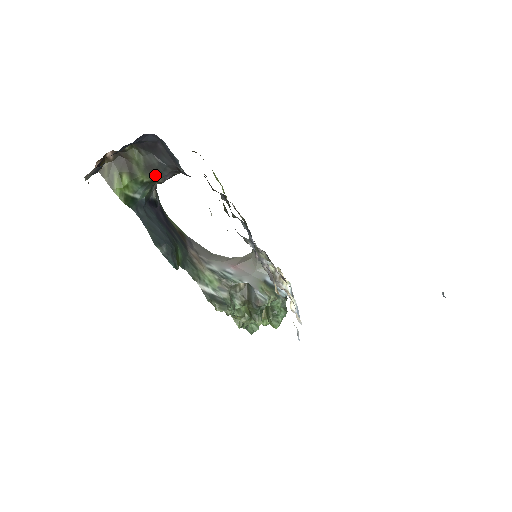
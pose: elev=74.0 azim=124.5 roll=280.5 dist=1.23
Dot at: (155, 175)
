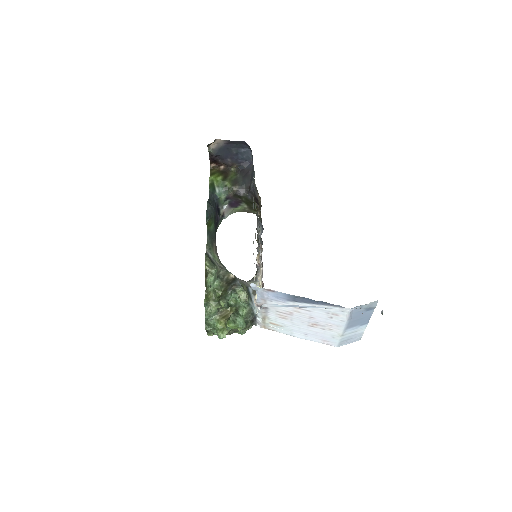
Dot at: (235, 186)
